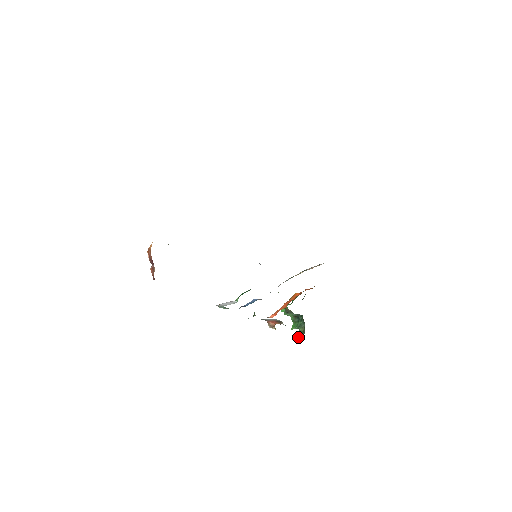
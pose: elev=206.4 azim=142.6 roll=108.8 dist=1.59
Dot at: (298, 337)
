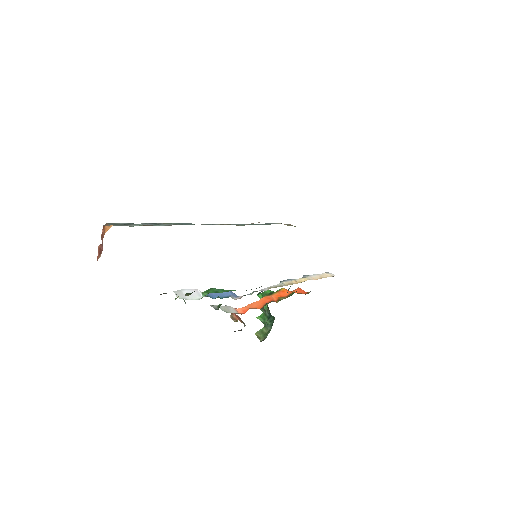
Dot at: occluded
